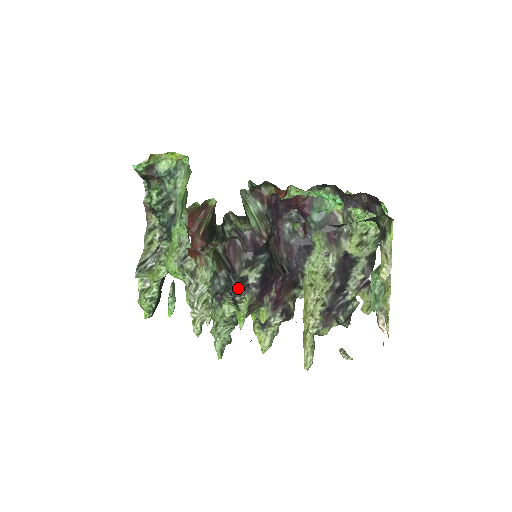
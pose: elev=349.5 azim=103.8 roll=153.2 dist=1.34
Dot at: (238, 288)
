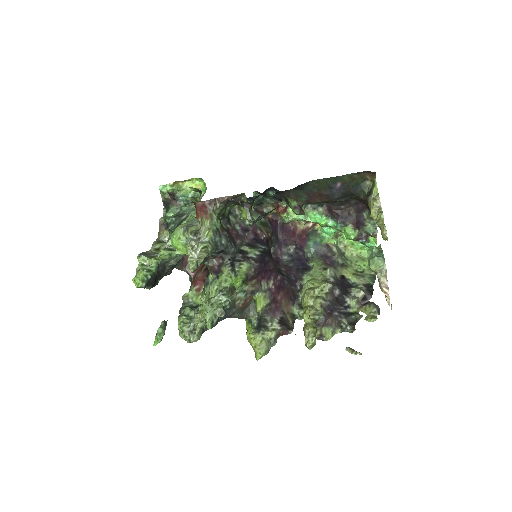
Dot at: (237, 256)
